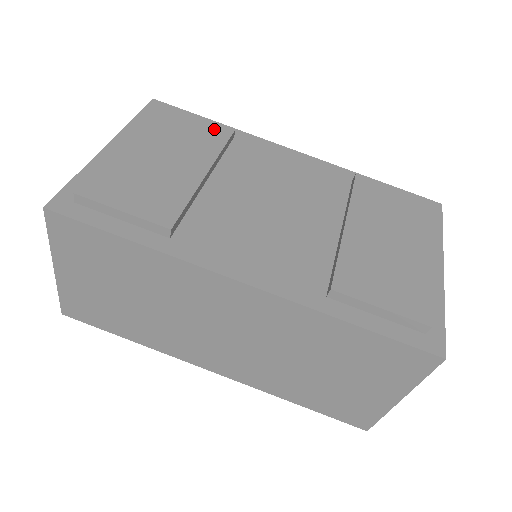
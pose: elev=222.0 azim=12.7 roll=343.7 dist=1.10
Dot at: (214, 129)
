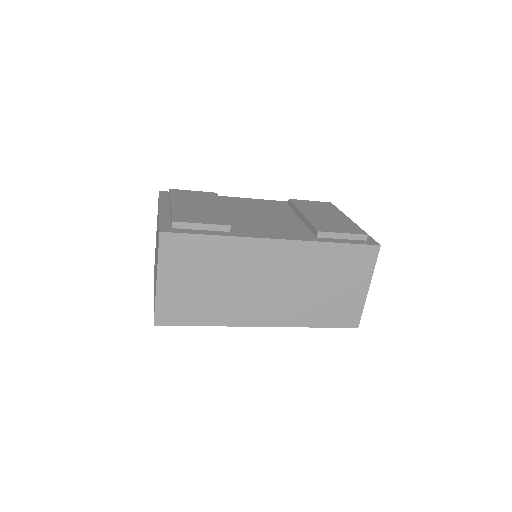
Dot at: (207, 194)
